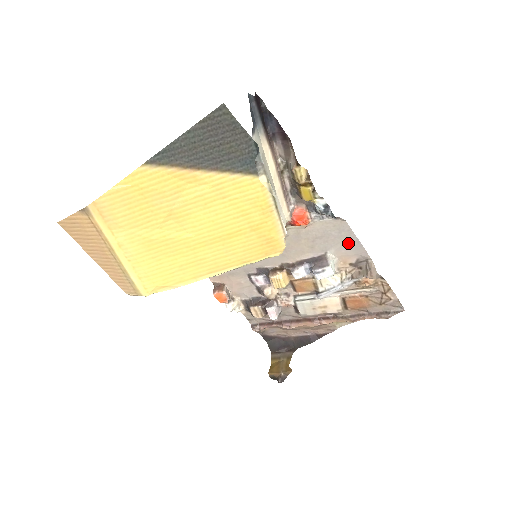
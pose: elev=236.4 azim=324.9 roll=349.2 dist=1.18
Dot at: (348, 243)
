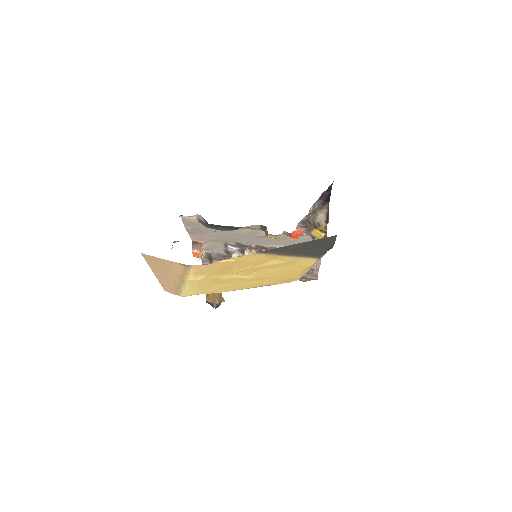
Dot at: occluded
